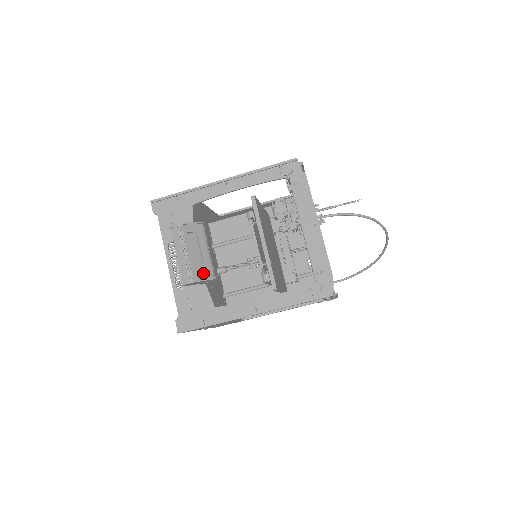
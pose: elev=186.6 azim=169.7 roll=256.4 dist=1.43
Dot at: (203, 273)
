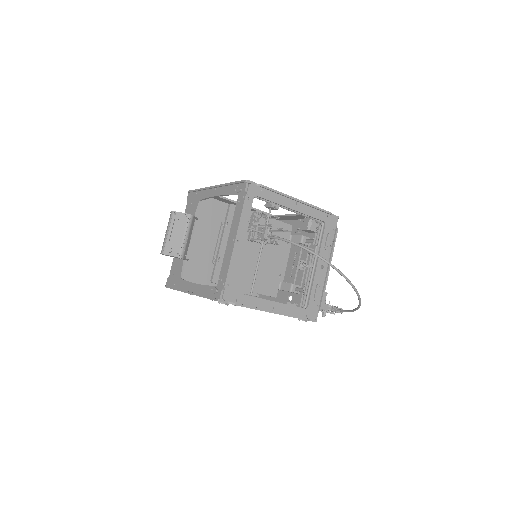
Dot at: (170, 250)
